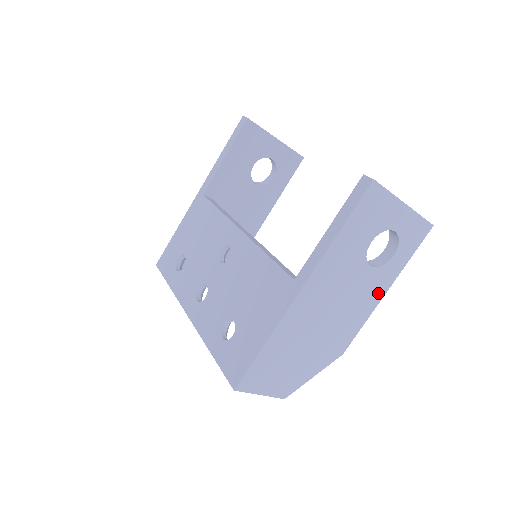
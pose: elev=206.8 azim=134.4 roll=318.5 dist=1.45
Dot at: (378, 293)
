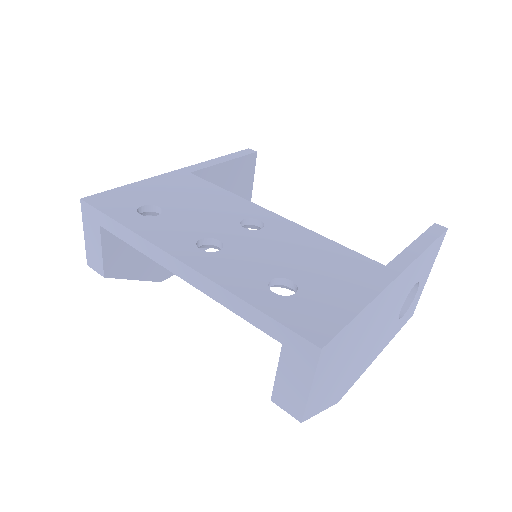
Dot at: (381, 347)
